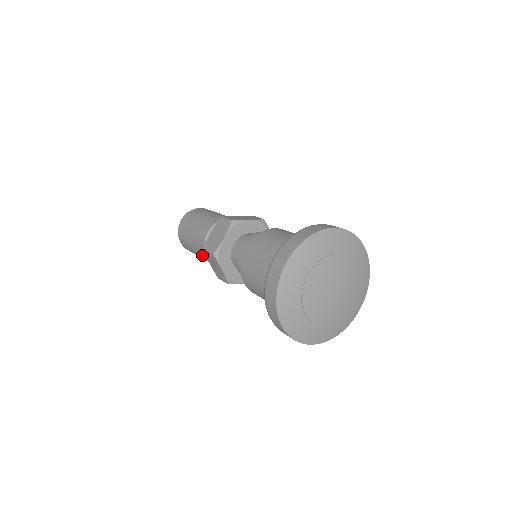
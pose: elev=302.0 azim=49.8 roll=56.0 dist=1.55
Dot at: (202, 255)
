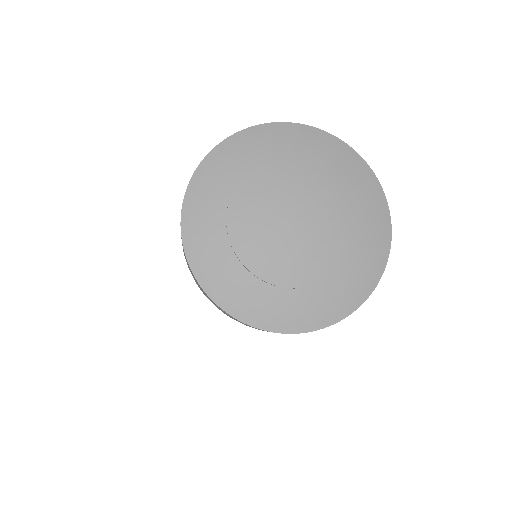
Dot at: occluded
